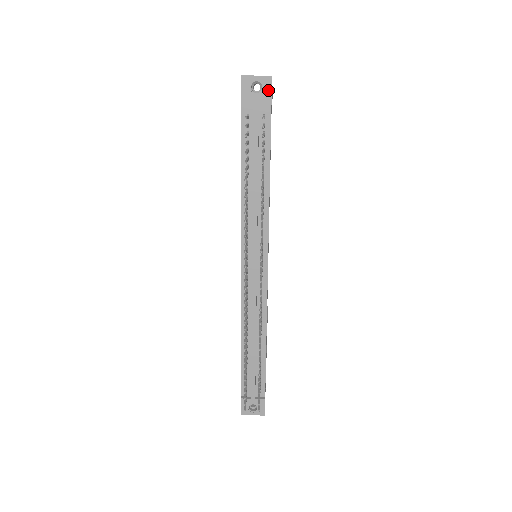
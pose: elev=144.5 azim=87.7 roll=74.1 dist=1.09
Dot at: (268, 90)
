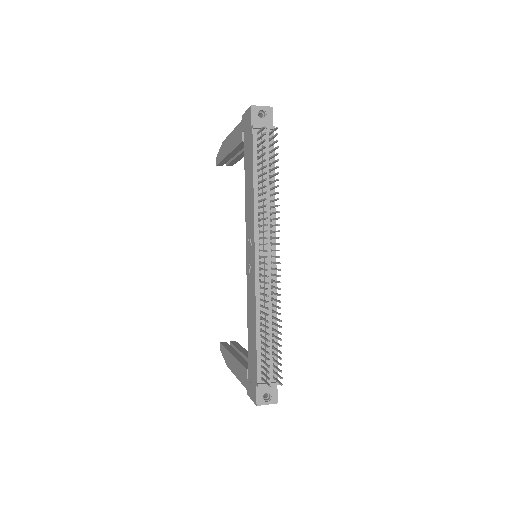
Dot at: (270, 116)
